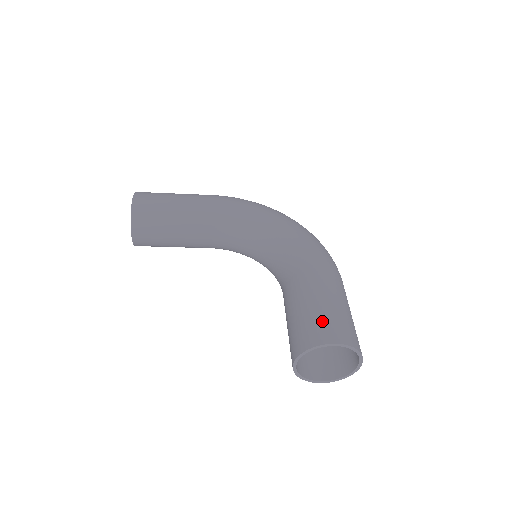
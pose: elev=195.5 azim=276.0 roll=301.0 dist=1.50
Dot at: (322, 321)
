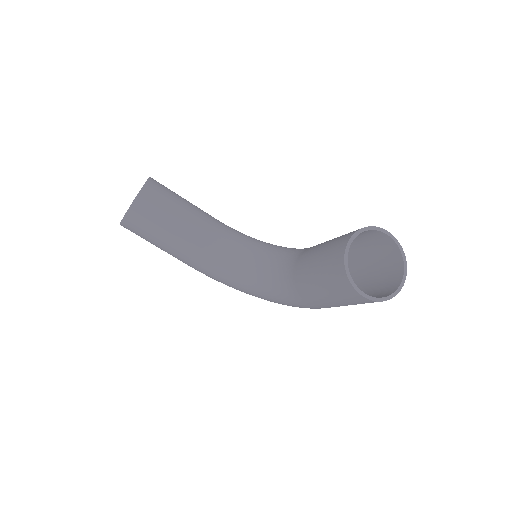
Dot at: occluded
